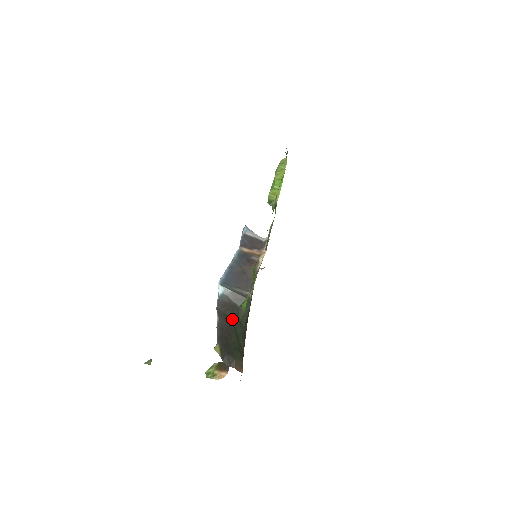
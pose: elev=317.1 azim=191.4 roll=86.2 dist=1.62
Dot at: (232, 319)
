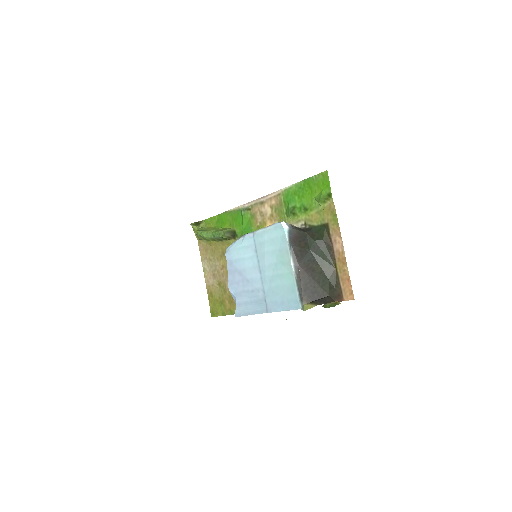
Dot at: (308, 248)
